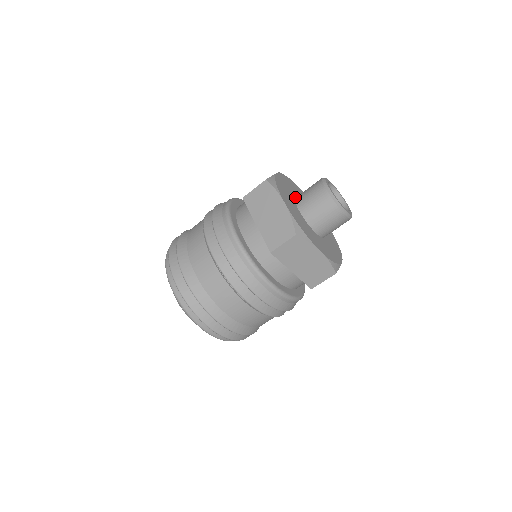
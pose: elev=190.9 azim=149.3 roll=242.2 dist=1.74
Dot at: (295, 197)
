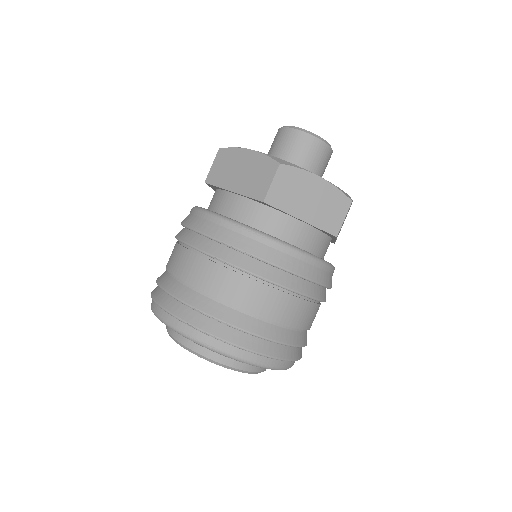
Dot at: occluded
